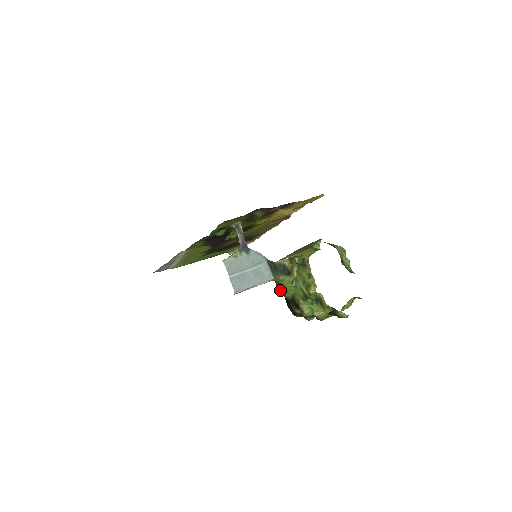
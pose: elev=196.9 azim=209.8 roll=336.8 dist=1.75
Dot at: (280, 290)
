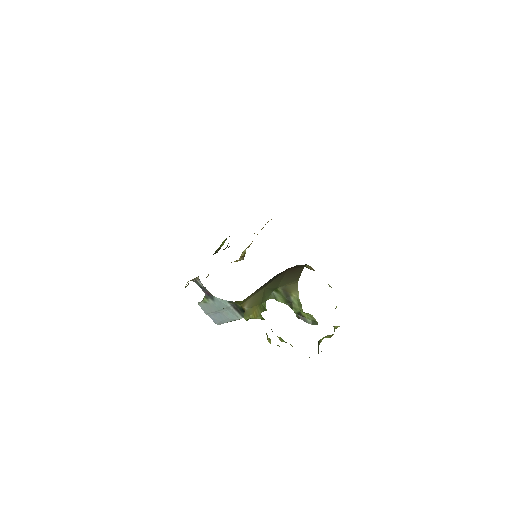
Dot at: occluded
